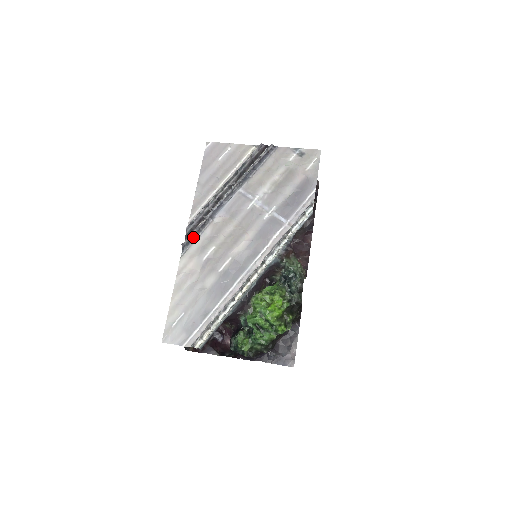
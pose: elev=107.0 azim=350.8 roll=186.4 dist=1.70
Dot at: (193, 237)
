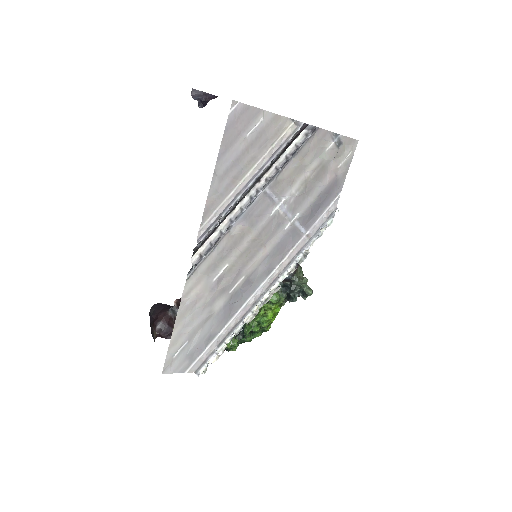
Dot at: (204, 254)
